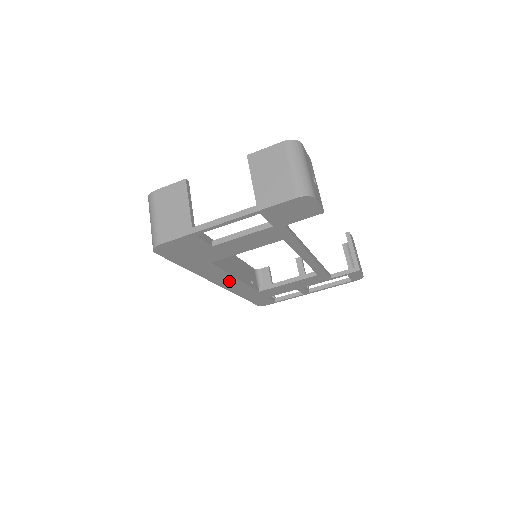
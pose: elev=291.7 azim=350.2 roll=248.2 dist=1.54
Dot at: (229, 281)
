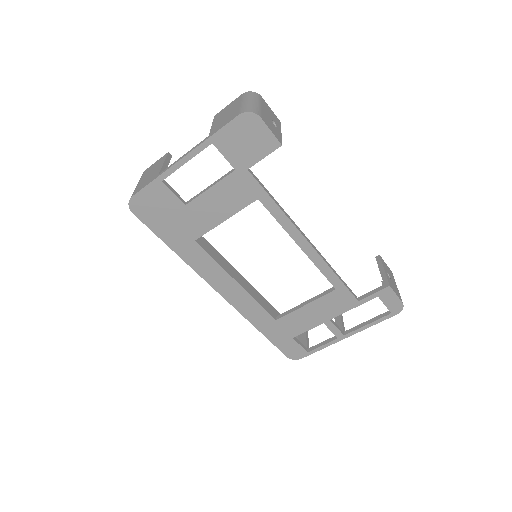
Dot at: (230, 287)
